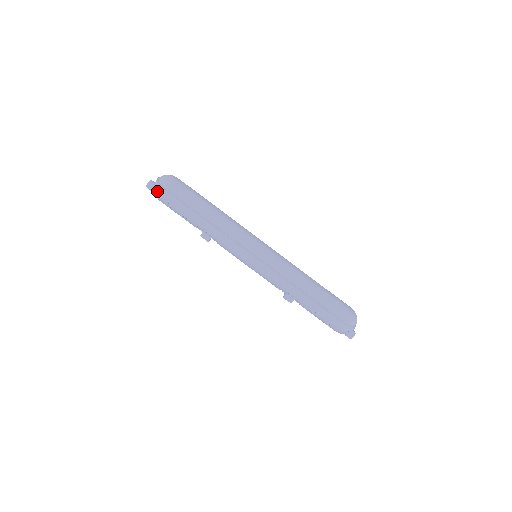
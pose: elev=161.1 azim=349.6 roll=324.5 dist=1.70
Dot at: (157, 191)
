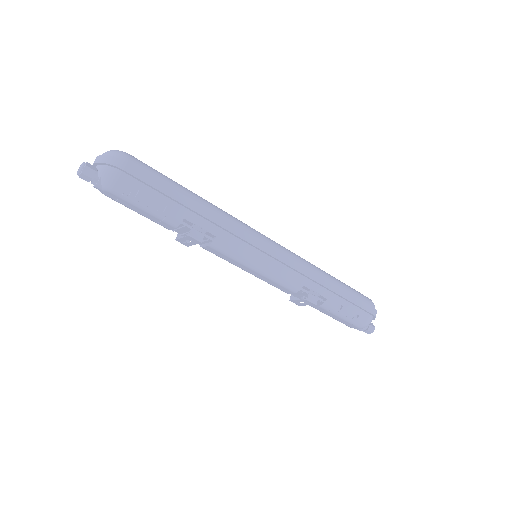
Dot at: (110, 170)
